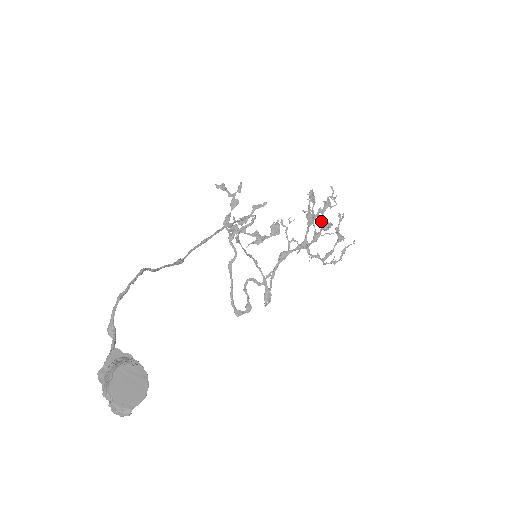
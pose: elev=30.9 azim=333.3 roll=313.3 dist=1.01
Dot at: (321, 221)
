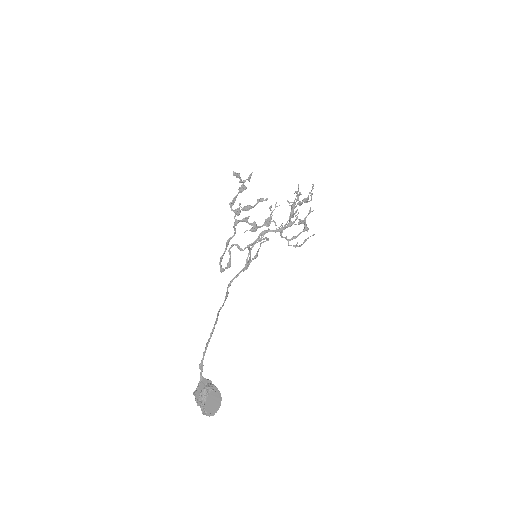
Dot at: occluded
